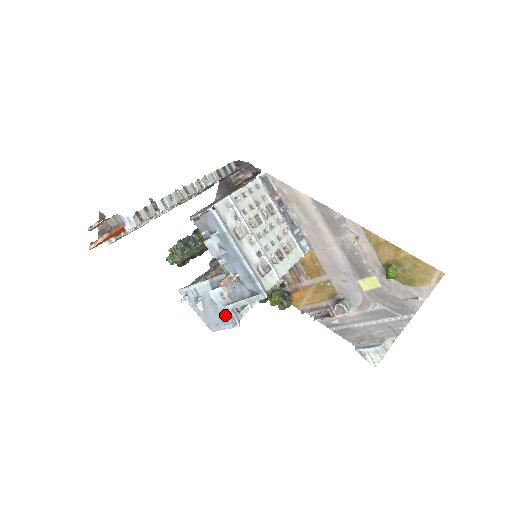
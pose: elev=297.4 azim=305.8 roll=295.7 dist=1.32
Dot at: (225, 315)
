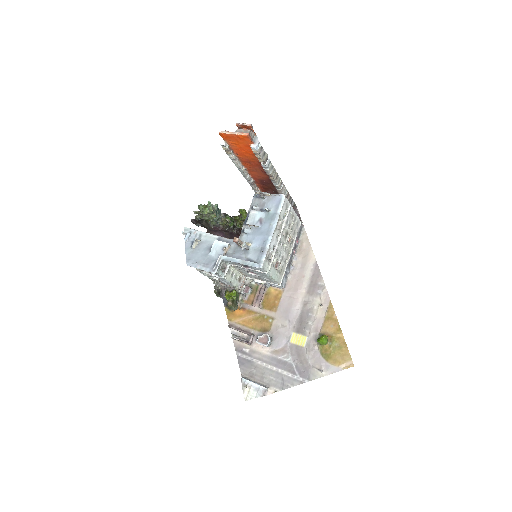
Dot at: (210, 261)
